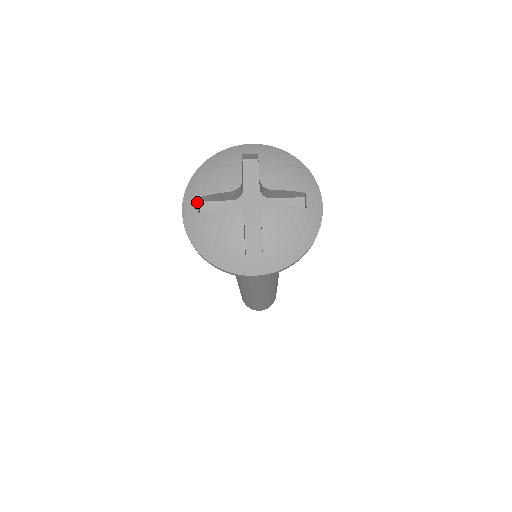
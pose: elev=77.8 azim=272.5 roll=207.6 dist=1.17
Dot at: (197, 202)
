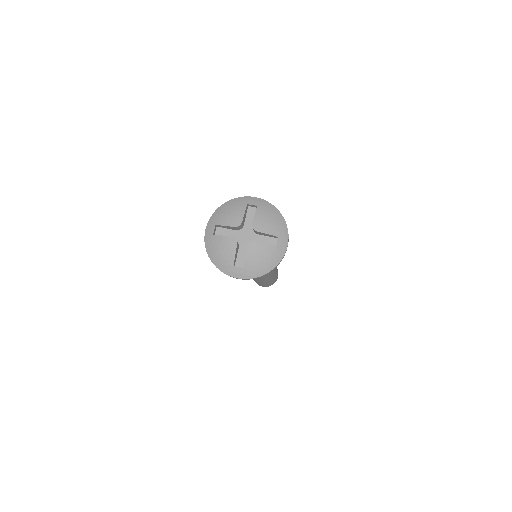
Dot at: (214, 228)
